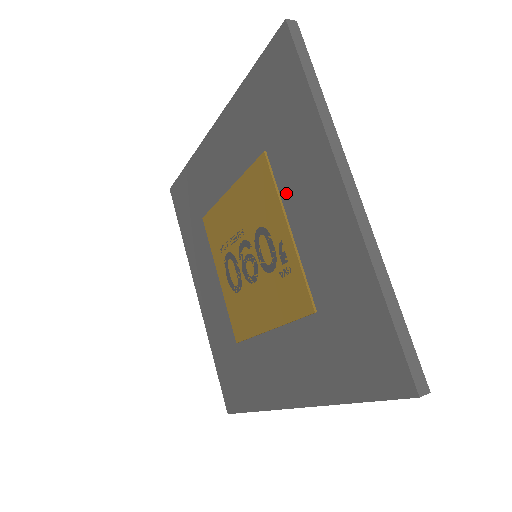
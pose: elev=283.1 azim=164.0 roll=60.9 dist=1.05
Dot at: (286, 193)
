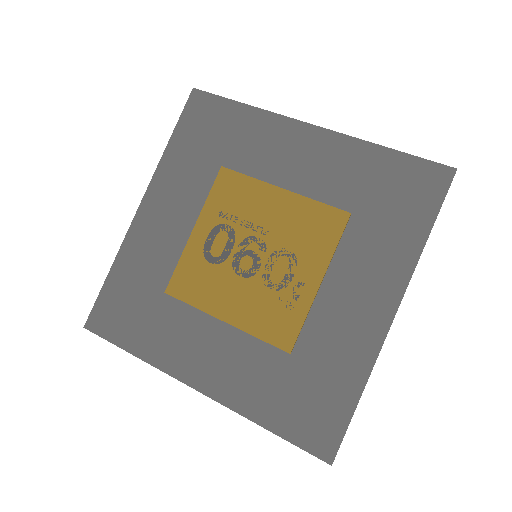
Dot at: (342, 260)
